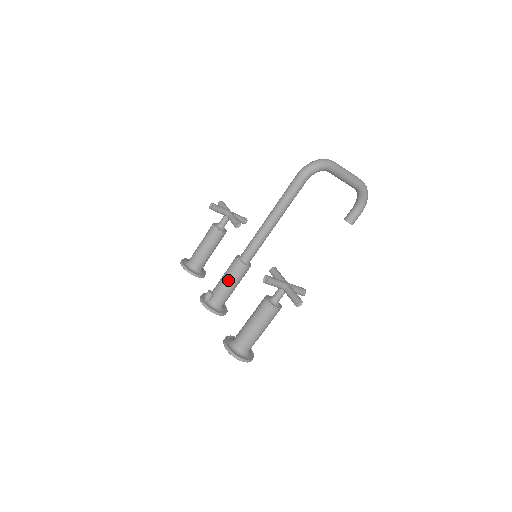
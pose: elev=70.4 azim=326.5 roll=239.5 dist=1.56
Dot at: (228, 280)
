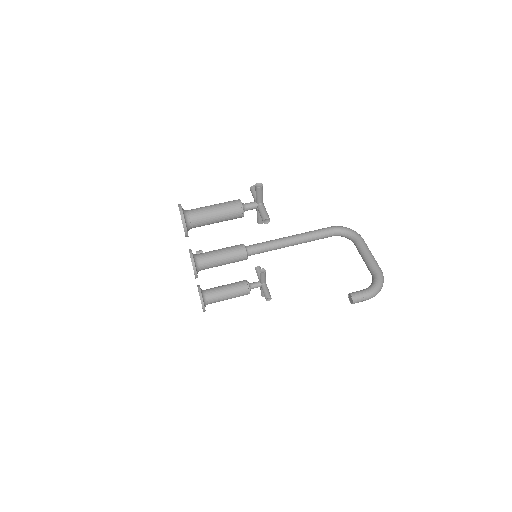
Dot at: (223, 248)
